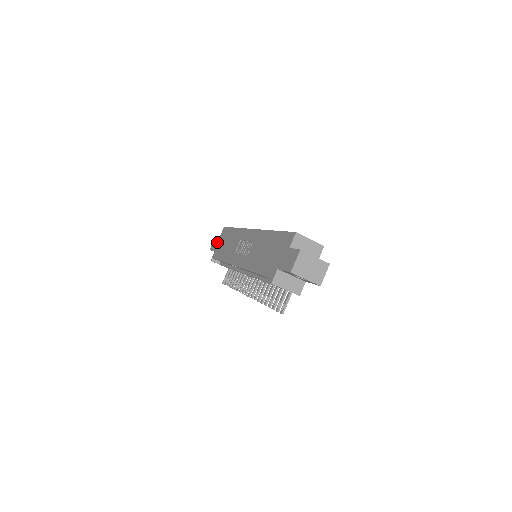
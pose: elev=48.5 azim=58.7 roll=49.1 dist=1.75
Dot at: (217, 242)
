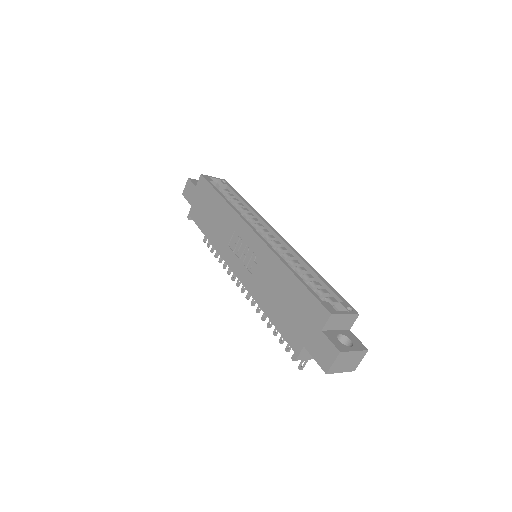
Dot at: (193, 194)
